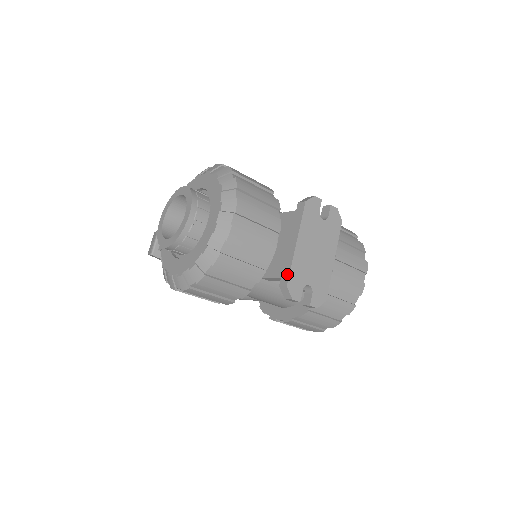
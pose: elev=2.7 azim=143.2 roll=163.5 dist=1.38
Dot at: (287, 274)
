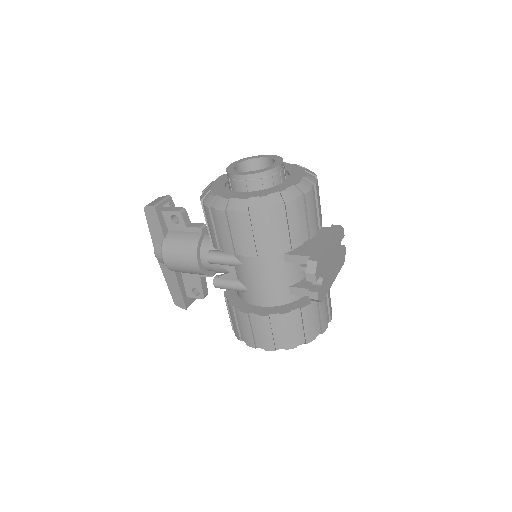
Dot at: (318, 255)
